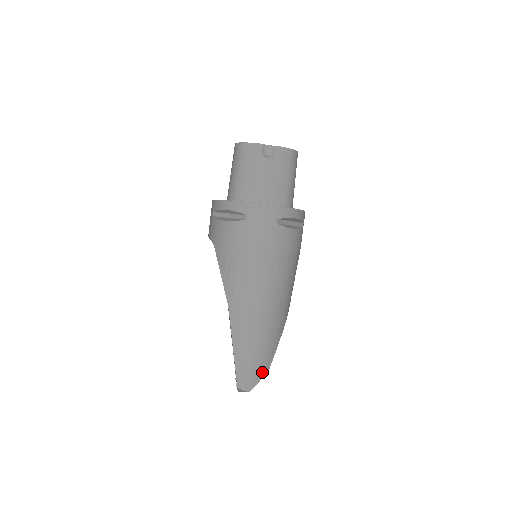
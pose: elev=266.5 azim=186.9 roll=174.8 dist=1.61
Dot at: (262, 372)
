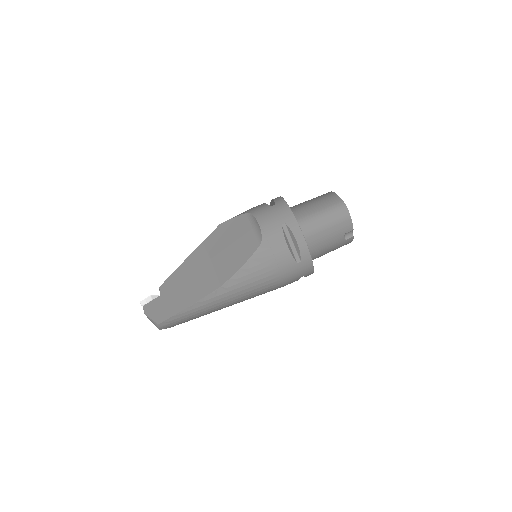
Dot at: (178, 324)
